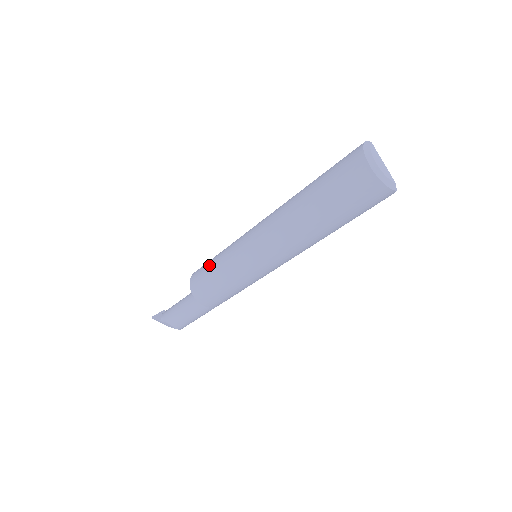
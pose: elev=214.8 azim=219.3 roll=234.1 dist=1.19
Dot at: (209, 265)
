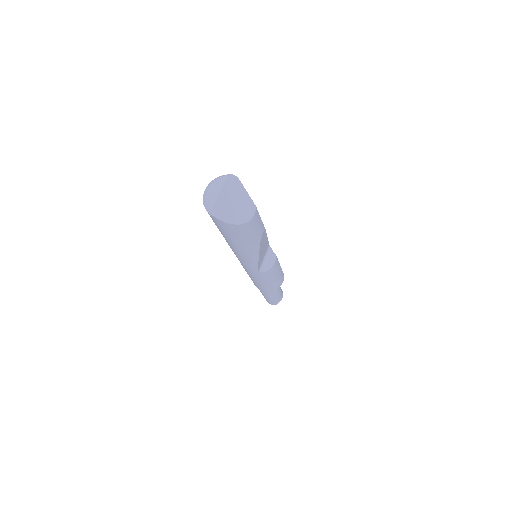
Dot at: occluded
